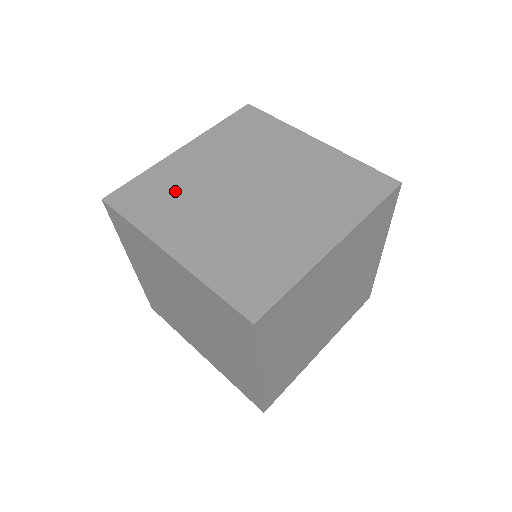
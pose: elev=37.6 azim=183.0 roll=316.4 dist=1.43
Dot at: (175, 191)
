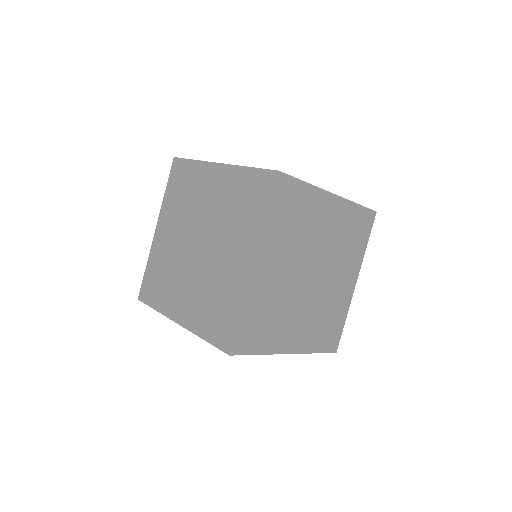
Dot at: (272, 310)
